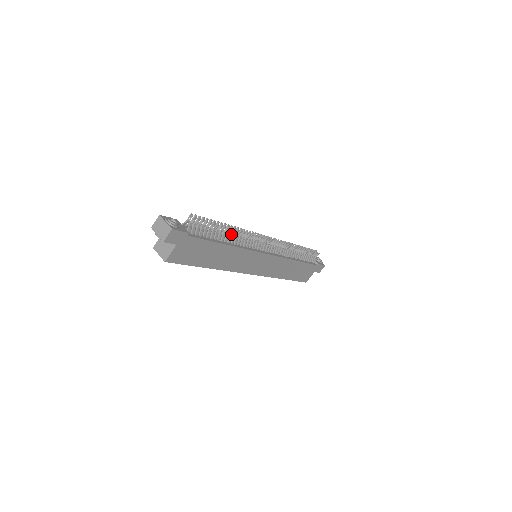
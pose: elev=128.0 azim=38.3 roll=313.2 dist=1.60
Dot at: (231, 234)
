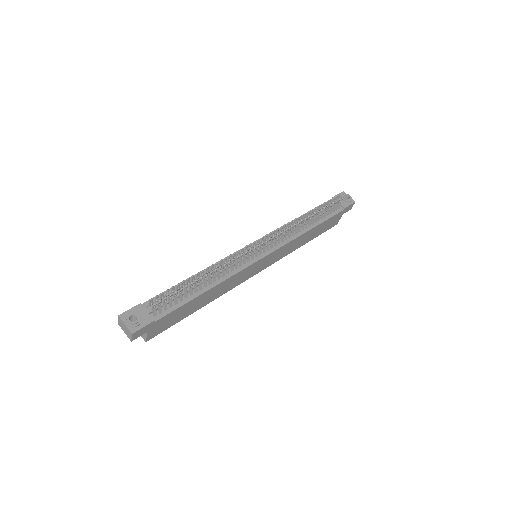
Dot at: (209, 276)
